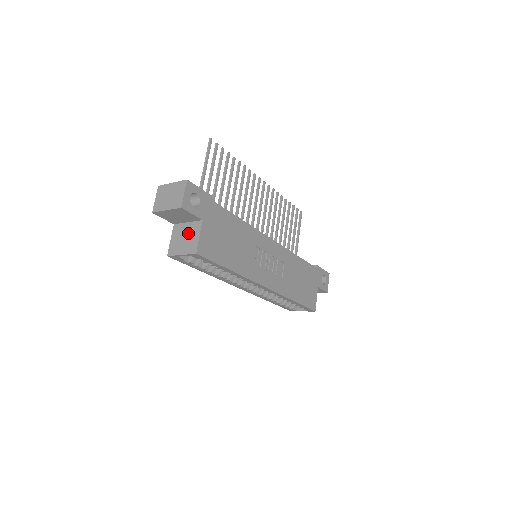
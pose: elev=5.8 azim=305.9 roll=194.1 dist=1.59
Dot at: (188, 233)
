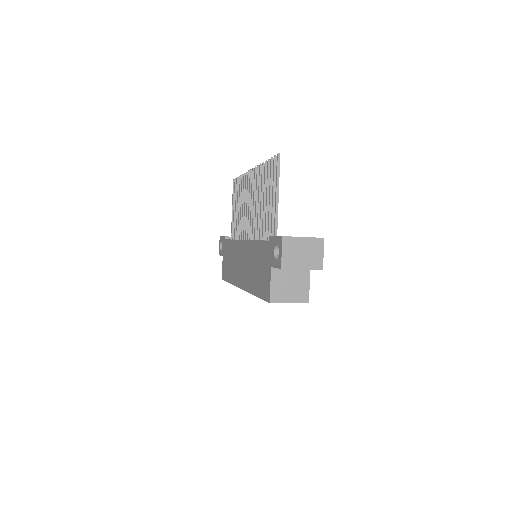
Dot at: (294, 280)
